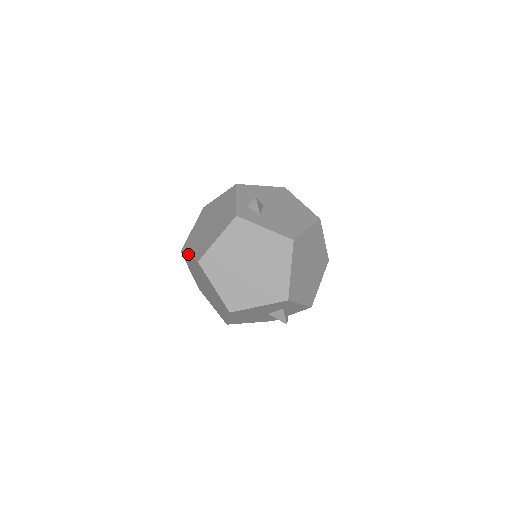
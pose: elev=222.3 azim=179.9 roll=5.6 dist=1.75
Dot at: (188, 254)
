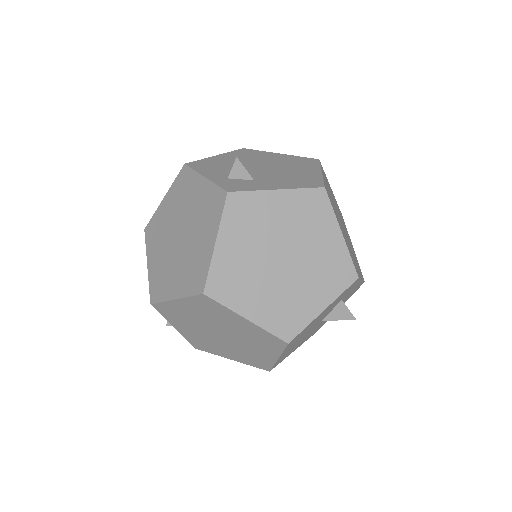
Dot at: (171, 297)
